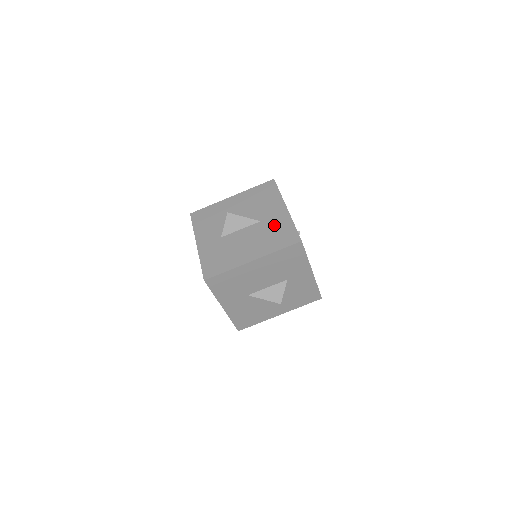
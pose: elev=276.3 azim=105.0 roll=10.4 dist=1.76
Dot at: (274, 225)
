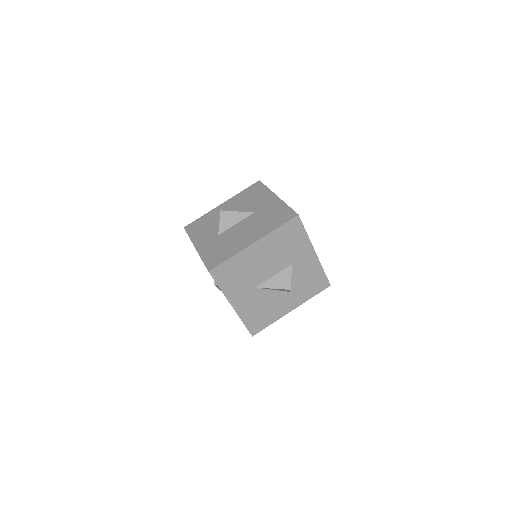
Dot at: (268, 211)
